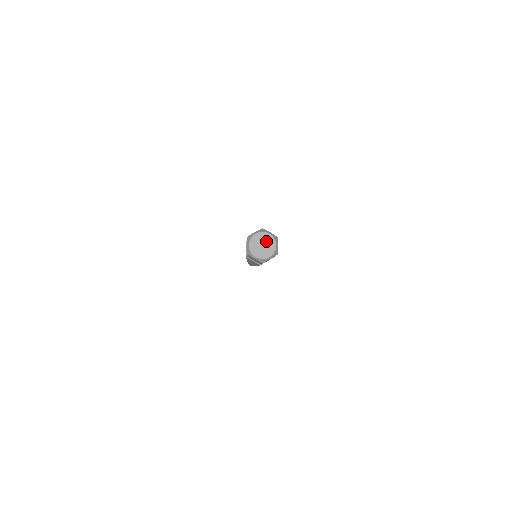
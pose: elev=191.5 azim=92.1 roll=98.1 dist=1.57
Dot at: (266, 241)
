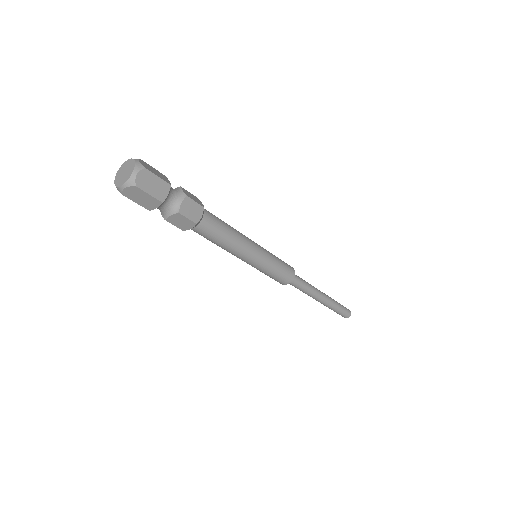
Dot at: (129, 168)
